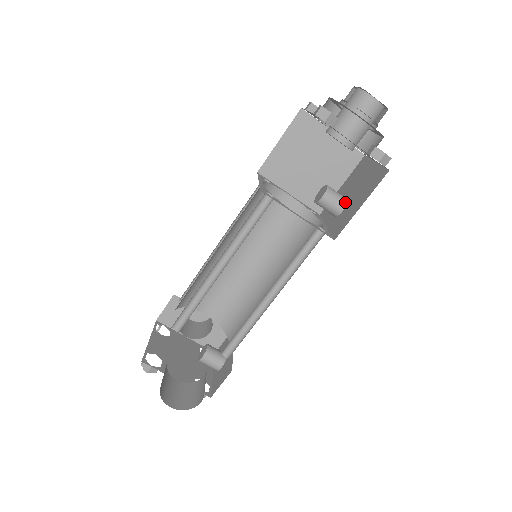
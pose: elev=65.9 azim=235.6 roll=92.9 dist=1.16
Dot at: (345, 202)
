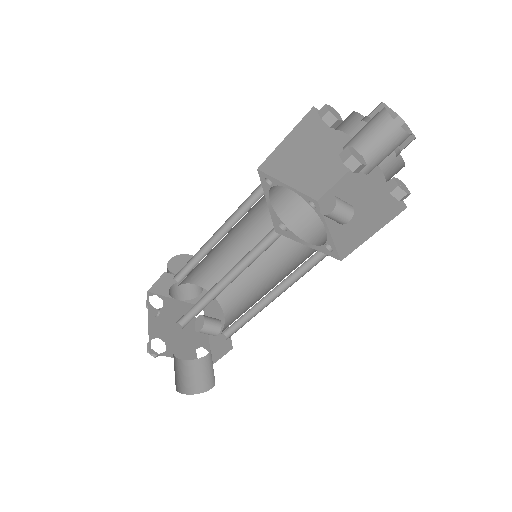
Dot at: (352, 214)
